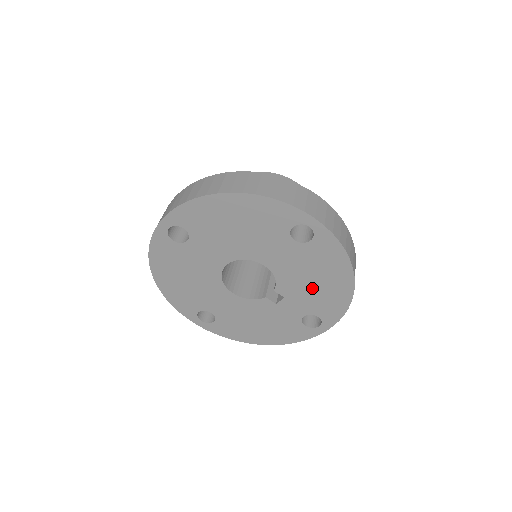
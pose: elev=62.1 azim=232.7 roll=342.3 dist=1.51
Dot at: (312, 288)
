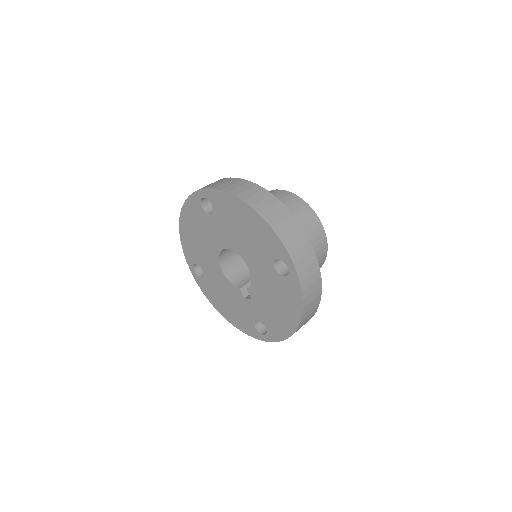
Dot at: (271, 307)
